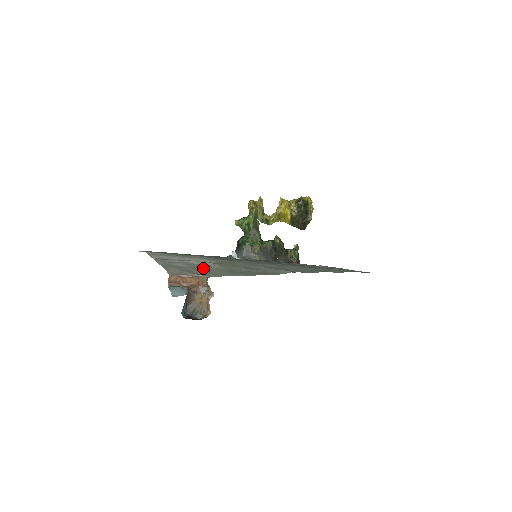
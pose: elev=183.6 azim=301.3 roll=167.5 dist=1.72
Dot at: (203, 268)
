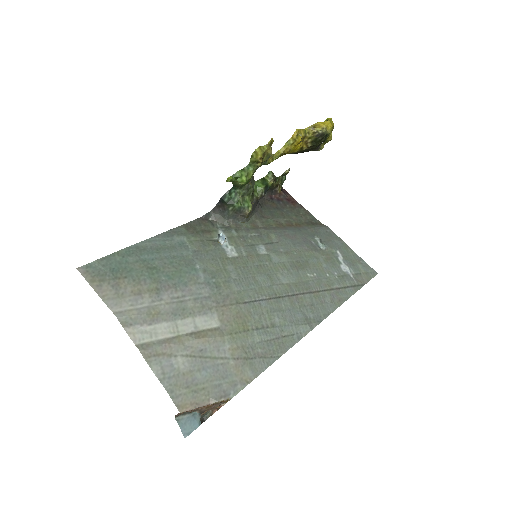
Dot at: (214, 363)
